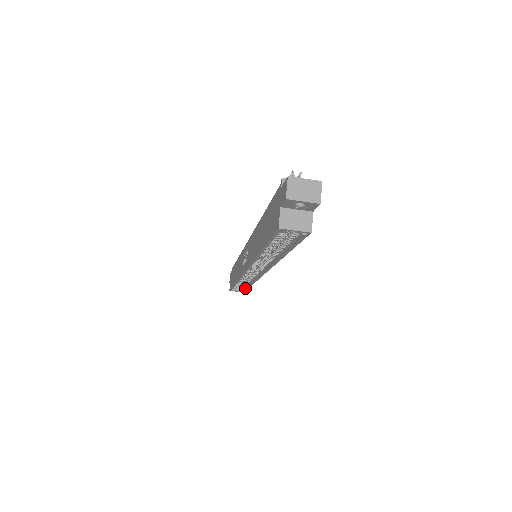
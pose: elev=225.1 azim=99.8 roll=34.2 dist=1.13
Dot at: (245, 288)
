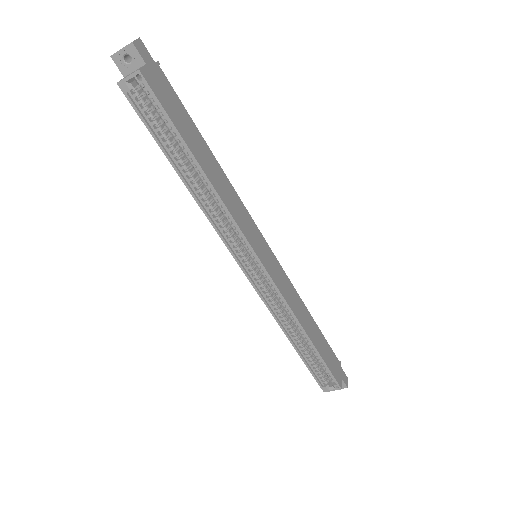
Dot at: (326, 367)
